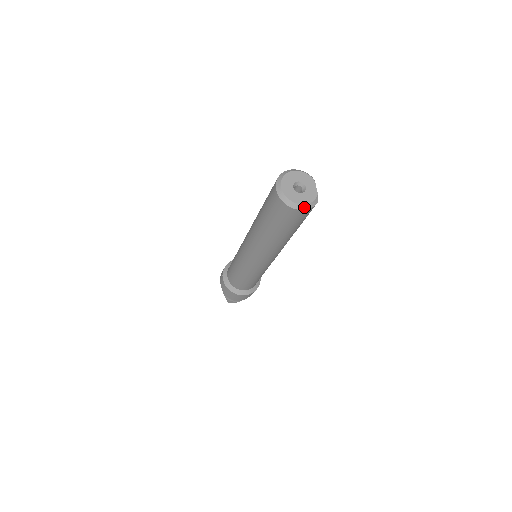
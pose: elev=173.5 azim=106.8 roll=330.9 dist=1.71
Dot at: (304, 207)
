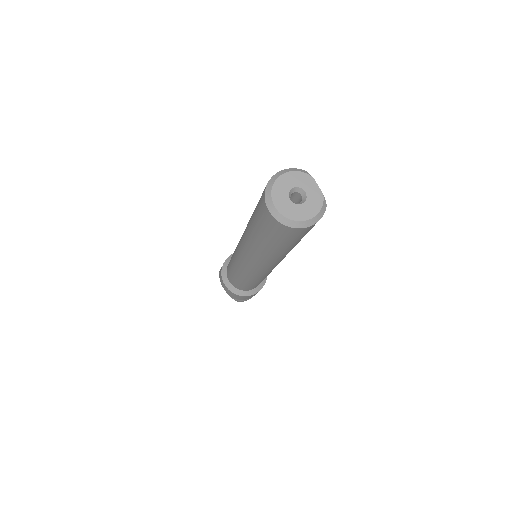
Dot at: (313, 221)
